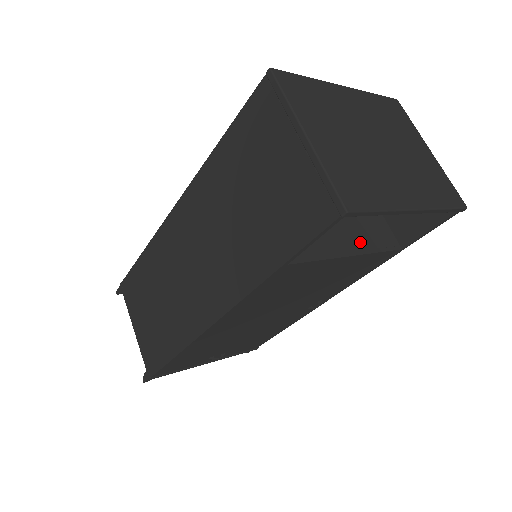
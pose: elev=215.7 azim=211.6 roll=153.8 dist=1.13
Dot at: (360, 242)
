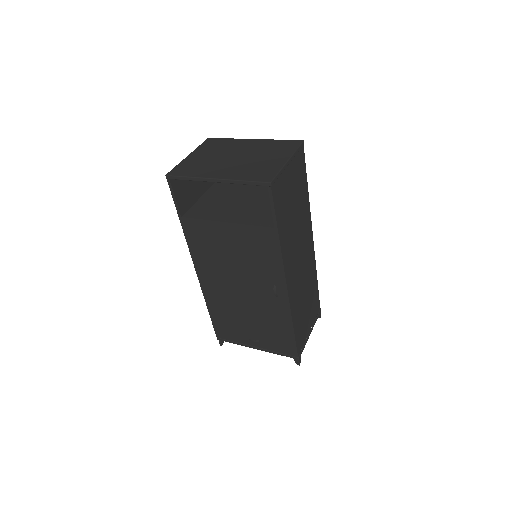
Dot at: (242, 219)
